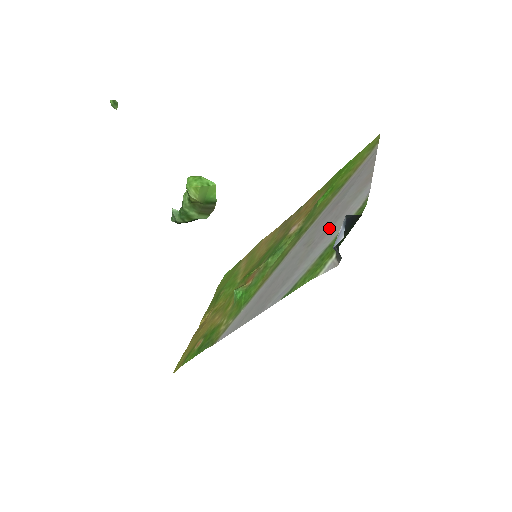
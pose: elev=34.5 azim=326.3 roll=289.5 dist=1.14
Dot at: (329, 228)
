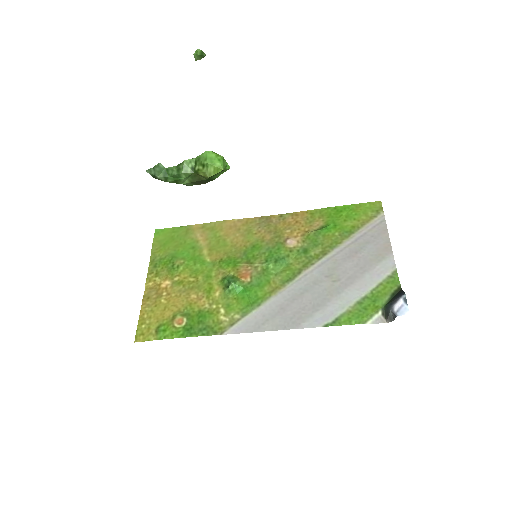
Dot at: (357, 276)
